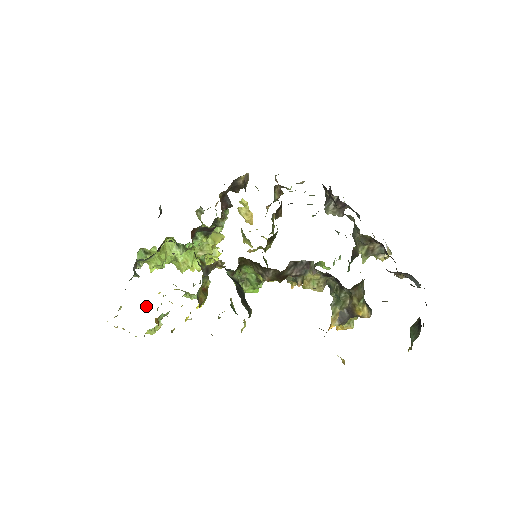
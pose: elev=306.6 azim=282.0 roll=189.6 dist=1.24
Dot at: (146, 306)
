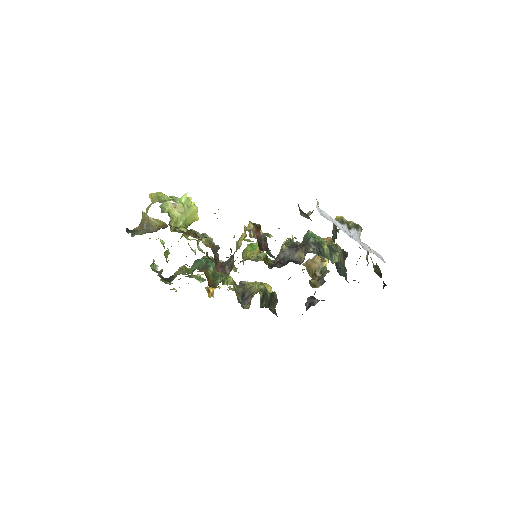
Dot at: occluded
